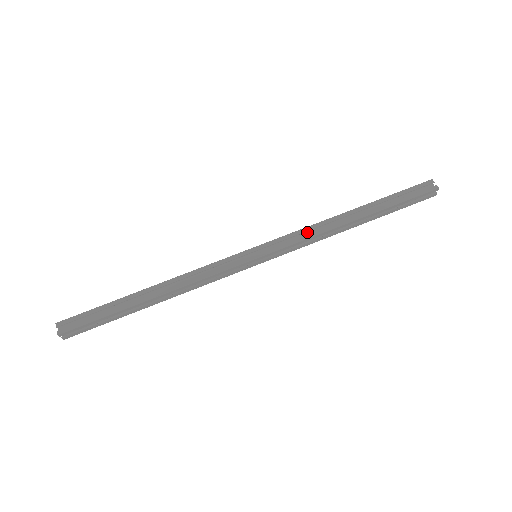
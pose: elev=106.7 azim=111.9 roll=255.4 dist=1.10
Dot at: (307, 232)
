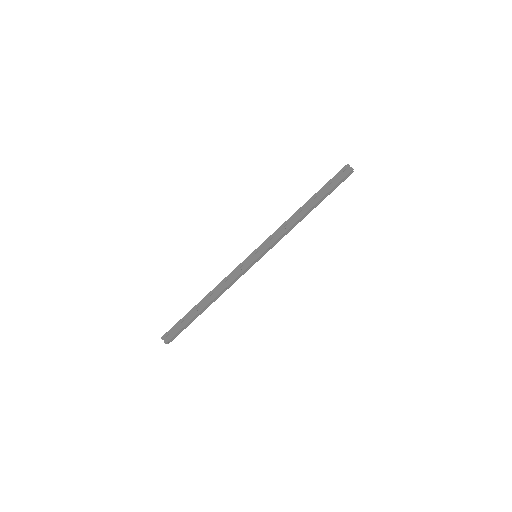
Dot at: (281, 230)
